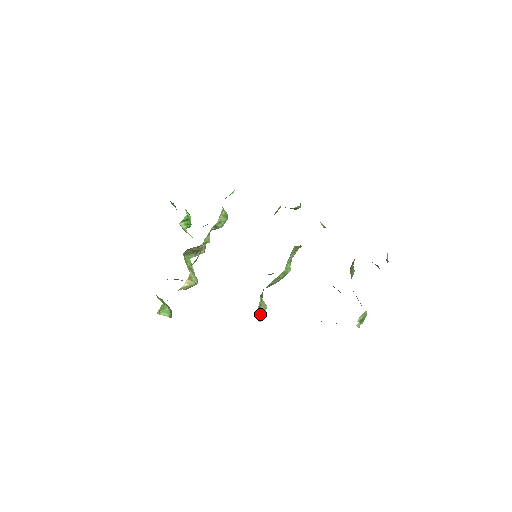
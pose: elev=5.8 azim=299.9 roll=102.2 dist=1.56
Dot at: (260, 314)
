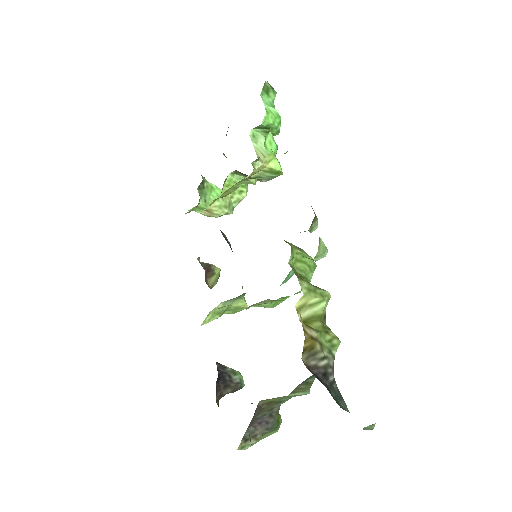
Dot at: (220, 313)
